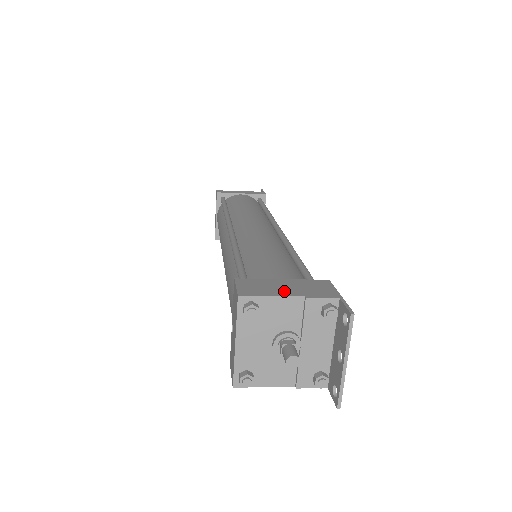
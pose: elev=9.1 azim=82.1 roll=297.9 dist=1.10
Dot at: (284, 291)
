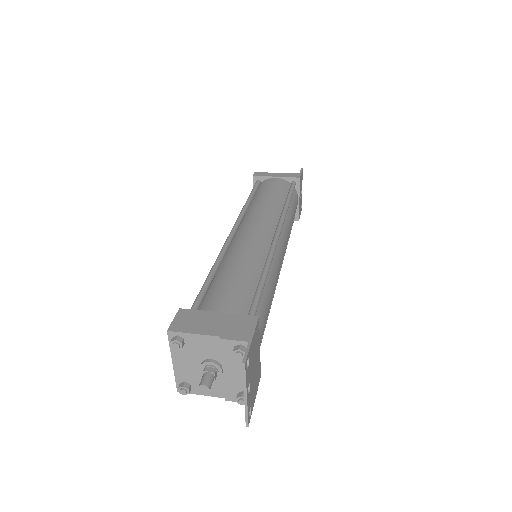
Dot at: (208, 328)
